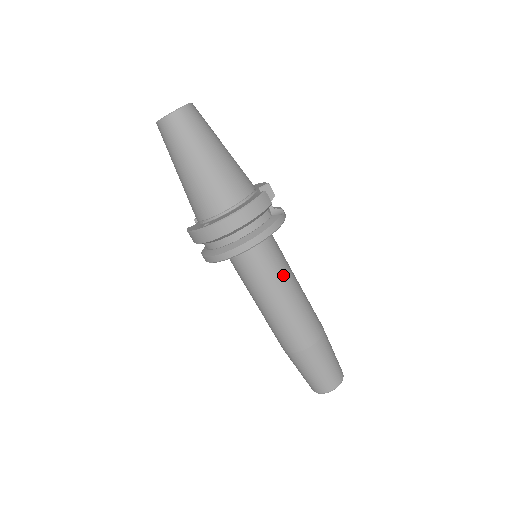
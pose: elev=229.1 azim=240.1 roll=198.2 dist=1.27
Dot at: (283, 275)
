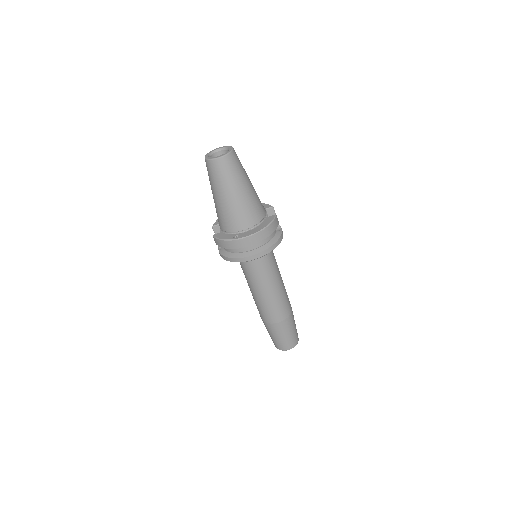
Dot at: (276, 271)
